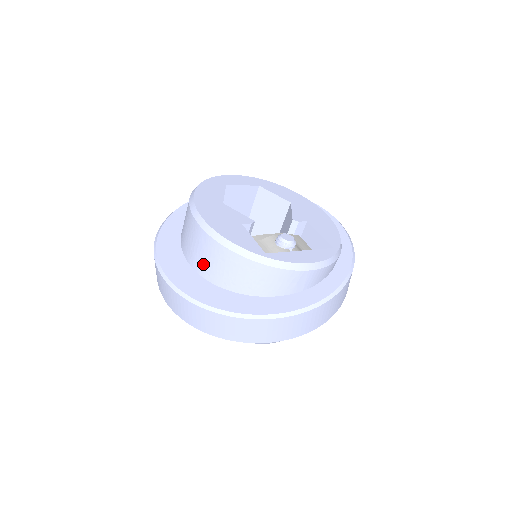
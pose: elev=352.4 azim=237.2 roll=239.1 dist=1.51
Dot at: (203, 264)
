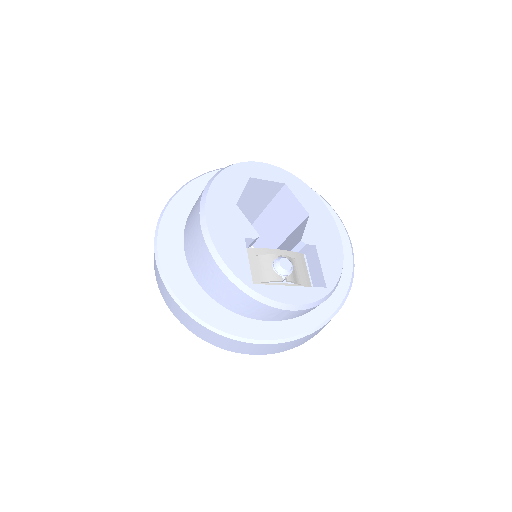
Dot at: (195, 263)
